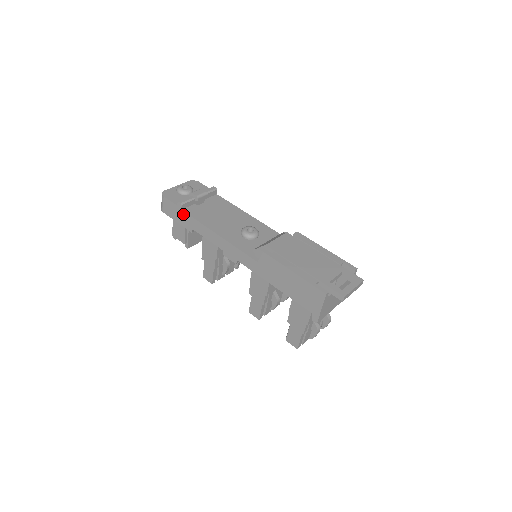
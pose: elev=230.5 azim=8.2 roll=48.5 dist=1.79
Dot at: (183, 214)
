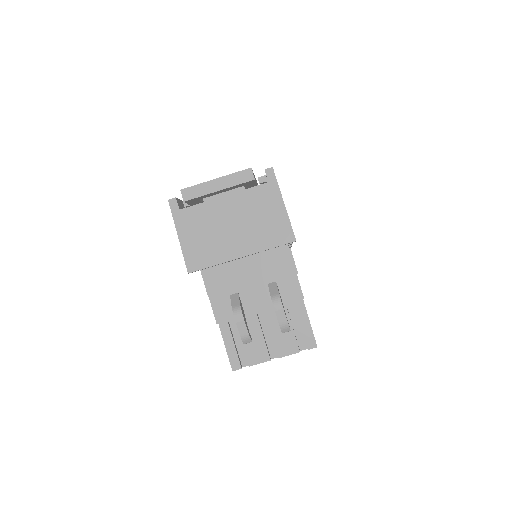
Dot at: occluded
